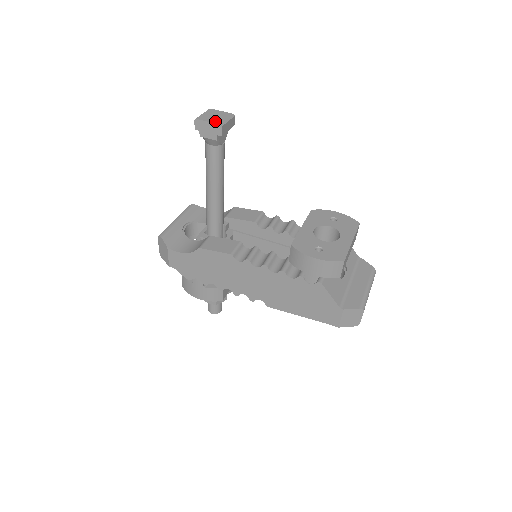
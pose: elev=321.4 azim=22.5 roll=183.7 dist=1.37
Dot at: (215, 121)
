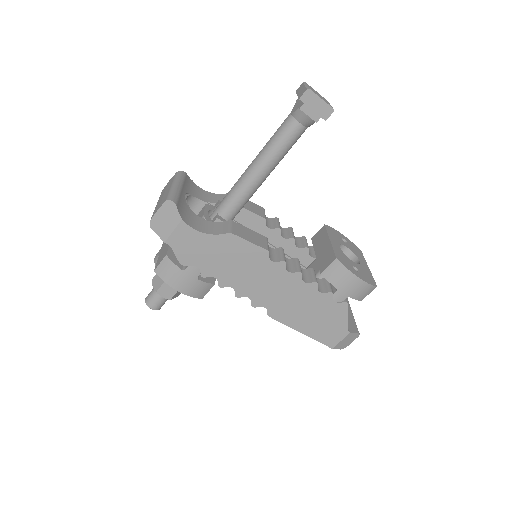
Dot at: (326, 102)
